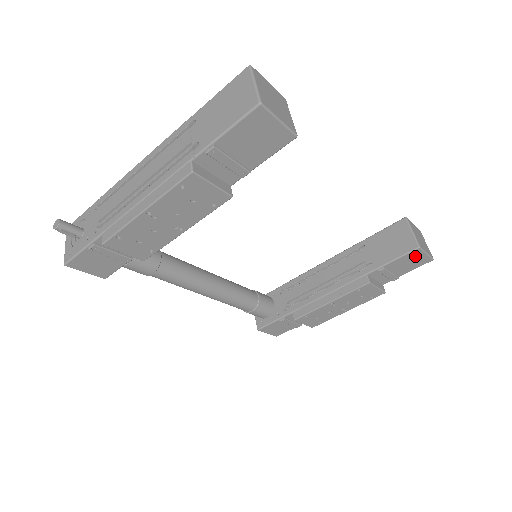
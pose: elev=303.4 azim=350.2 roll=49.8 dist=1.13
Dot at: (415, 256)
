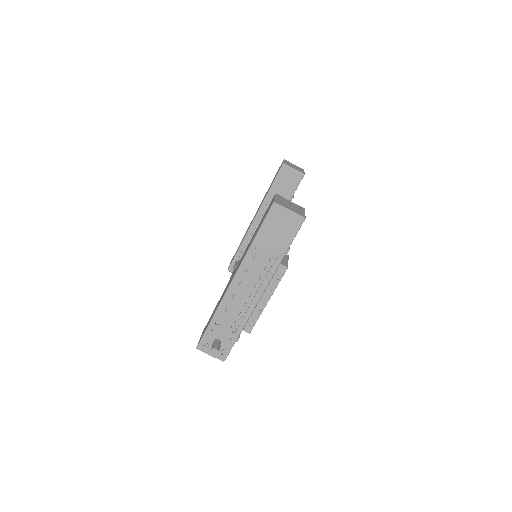
Dot at: occluded
